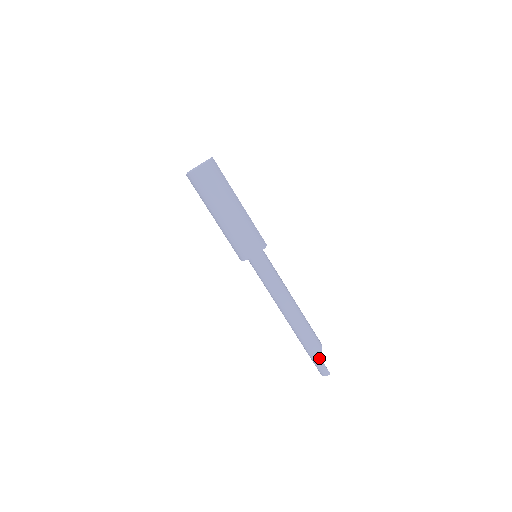
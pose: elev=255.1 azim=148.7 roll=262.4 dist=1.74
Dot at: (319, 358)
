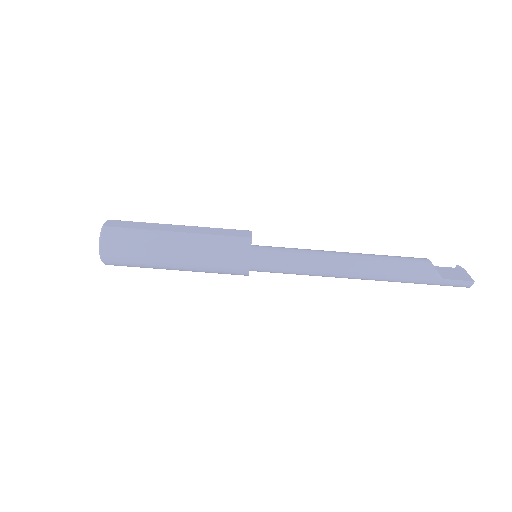
Dot at: (440, 280)
